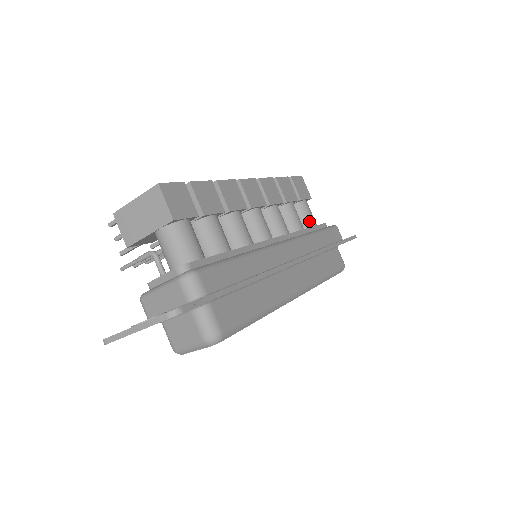
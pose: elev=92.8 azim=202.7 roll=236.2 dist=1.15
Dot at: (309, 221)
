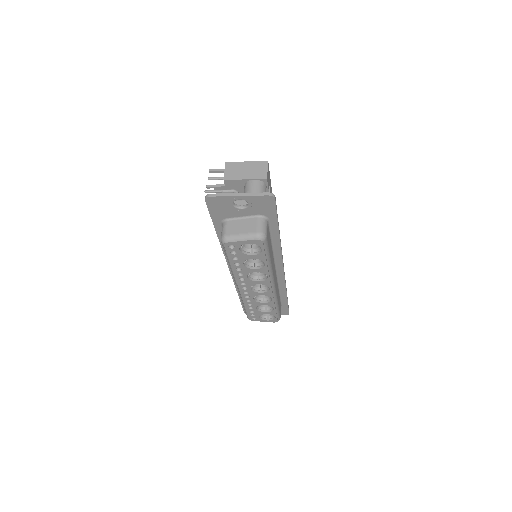
Dot at: occluded
